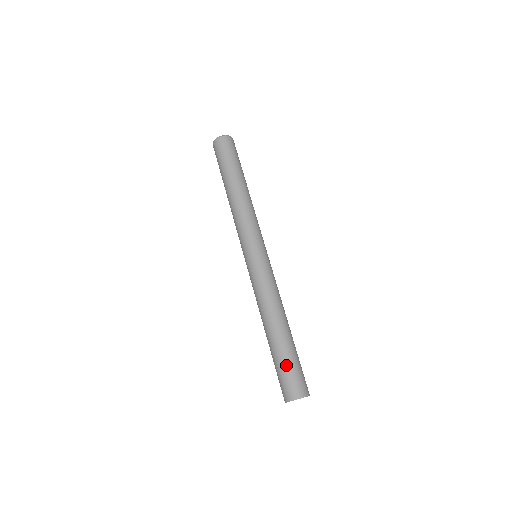
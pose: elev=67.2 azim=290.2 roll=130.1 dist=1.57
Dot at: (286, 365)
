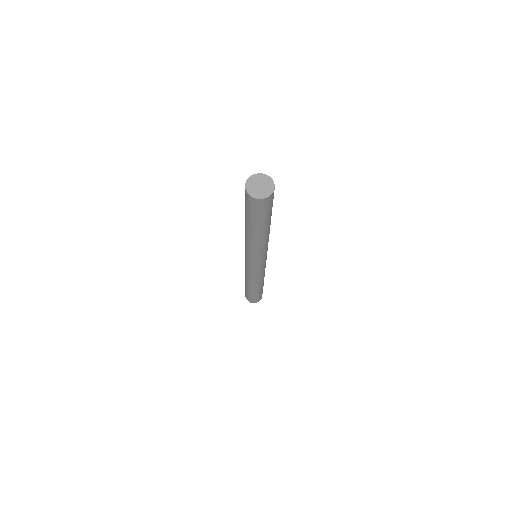
Dot at: occluded
